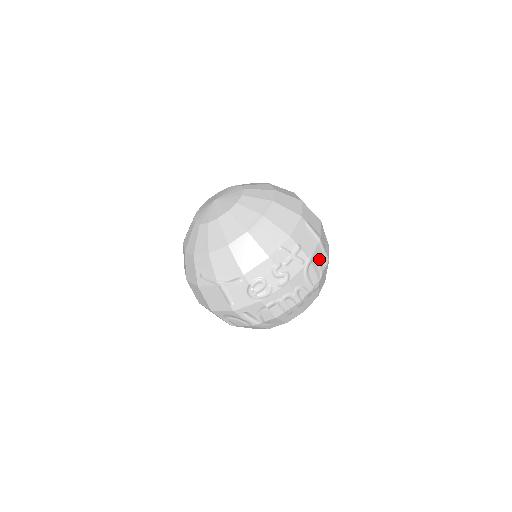
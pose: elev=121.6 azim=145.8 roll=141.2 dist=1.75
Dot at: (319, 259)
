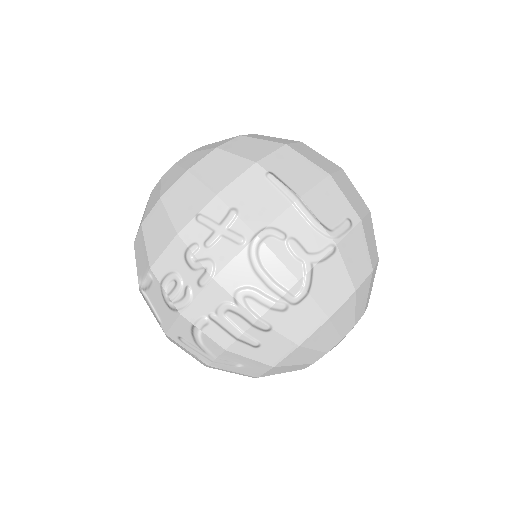
Dot at: (295, 238)
